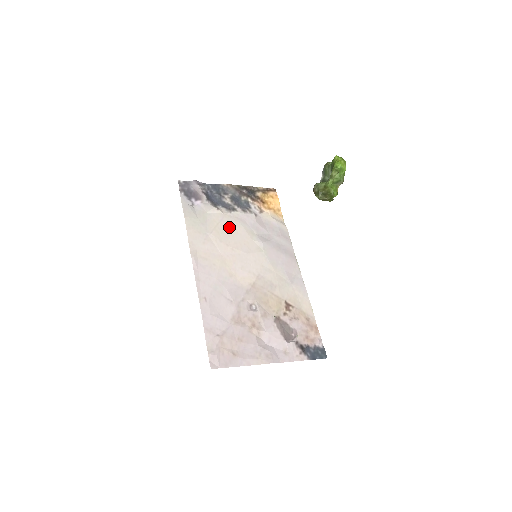
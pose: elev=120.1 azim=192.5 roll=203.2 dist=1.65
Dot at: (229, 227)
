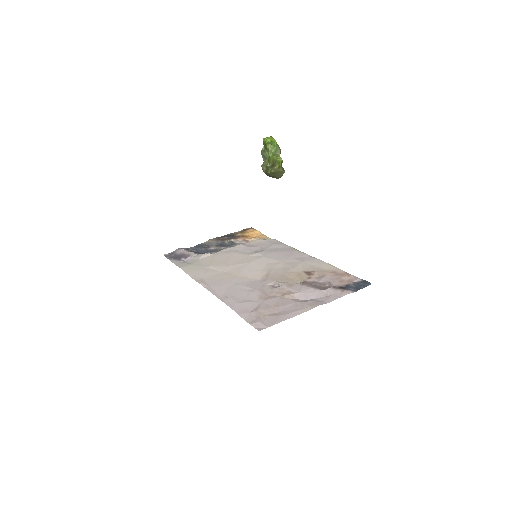
Dot at: (223, 257)
